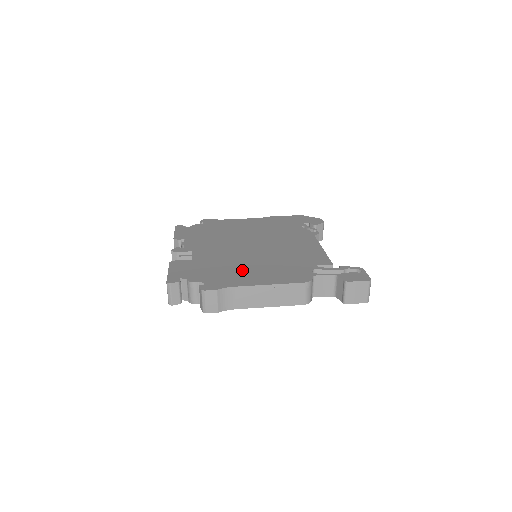
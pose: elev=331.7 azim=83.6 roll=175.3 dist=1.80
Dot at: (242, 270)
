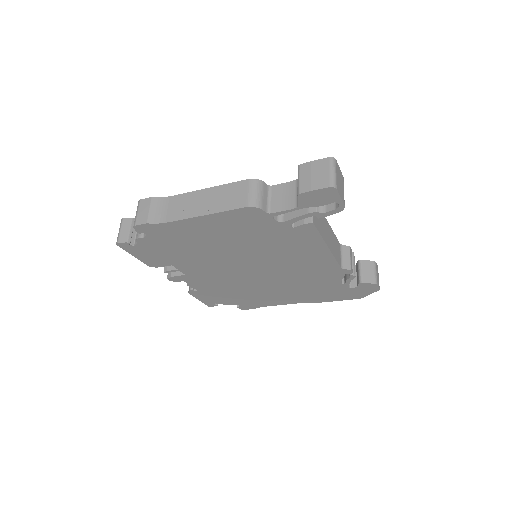
Dot at: occluded
